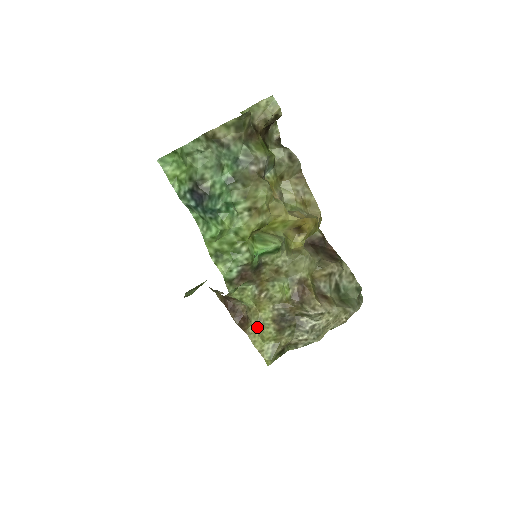
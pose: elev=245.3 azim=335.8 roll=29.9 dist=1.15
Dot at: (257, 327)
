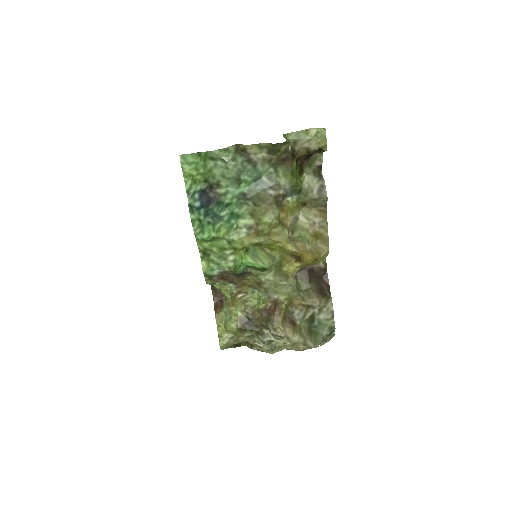
Dot at: (225, 316)
